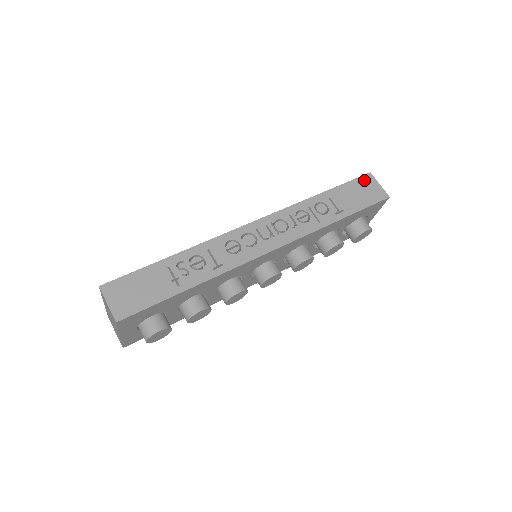
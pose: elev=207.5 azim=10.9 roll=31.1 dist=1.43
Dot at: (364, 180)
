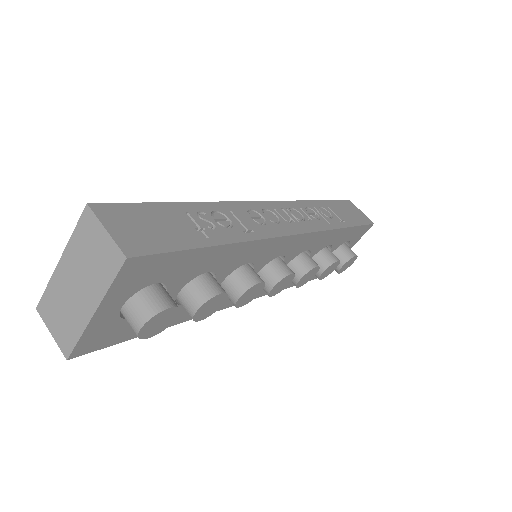
Dot at: (348, 204)
